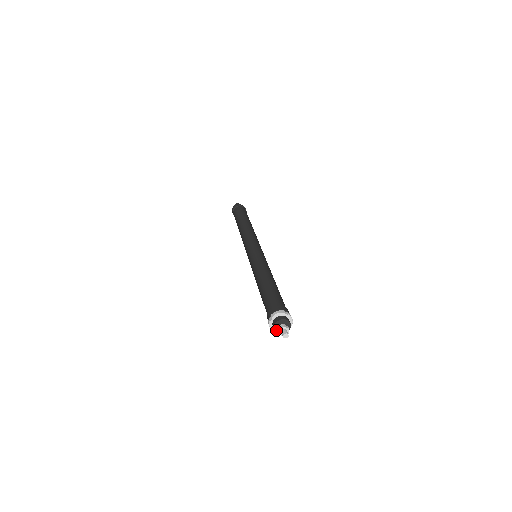
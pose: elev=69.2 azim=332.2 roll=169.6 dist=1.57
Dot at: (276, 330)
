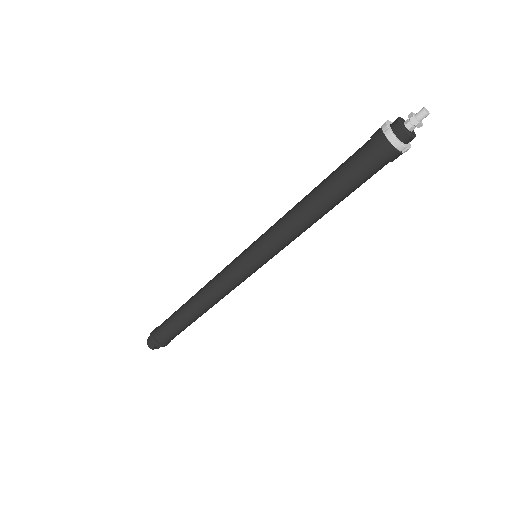
Dot at: (408, 132)
